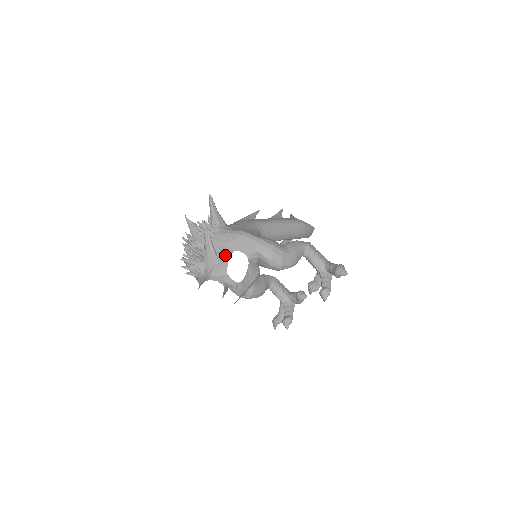
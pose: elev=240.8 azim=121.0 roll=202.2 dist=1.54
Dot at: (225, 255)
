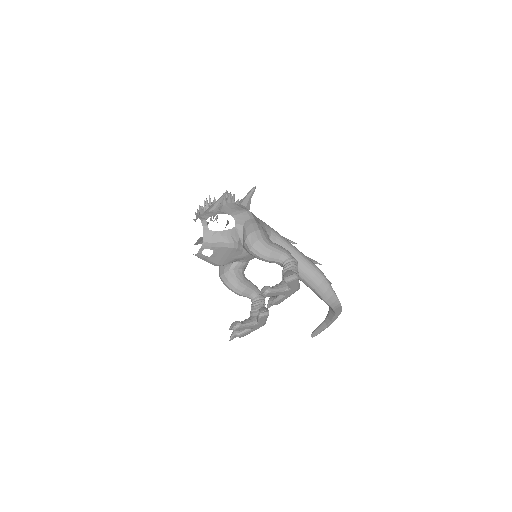
Dot at: (221, 212)
